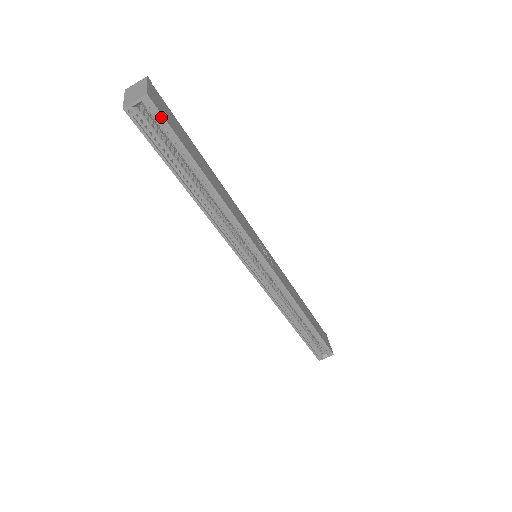
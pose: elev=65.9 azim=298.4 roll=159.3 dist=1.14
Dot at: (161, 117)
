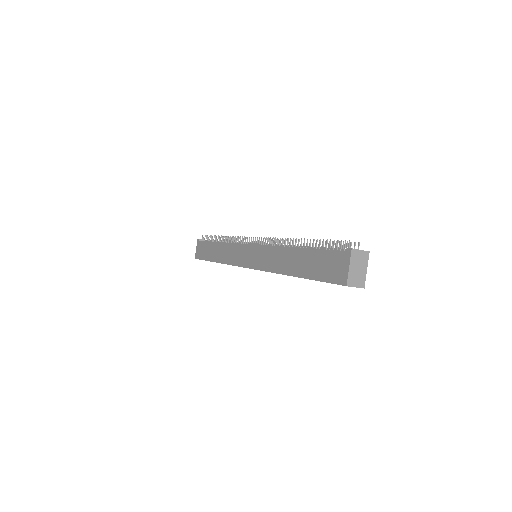
Dot at: occluded
